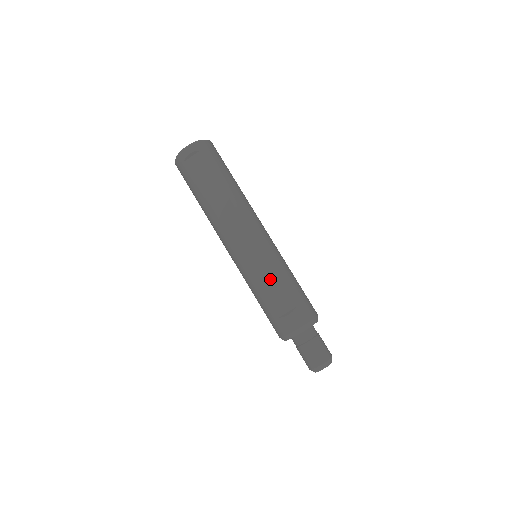
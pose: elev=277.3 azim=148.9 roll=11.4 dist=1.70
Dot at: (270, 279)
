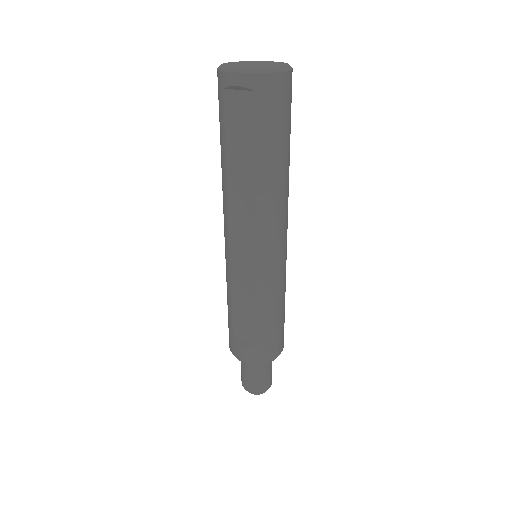
Dot at: (247, 303)
